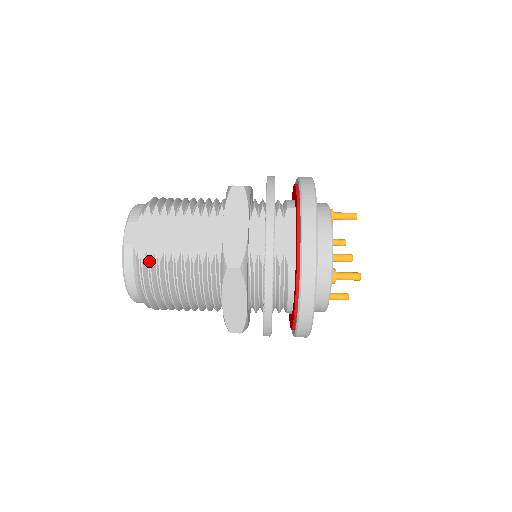
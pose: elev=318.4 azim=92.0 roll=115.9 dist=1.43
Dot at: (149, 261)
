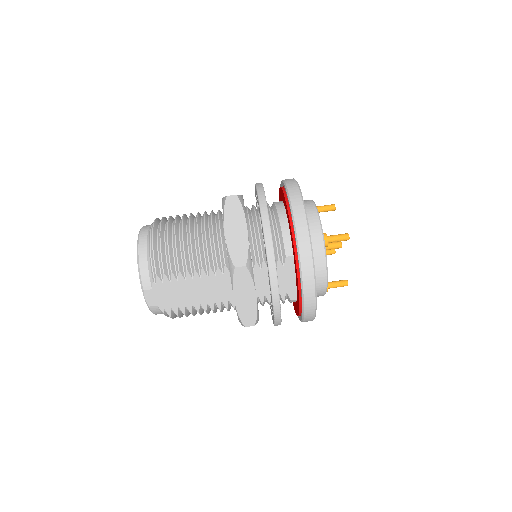
Dot at: occluded
